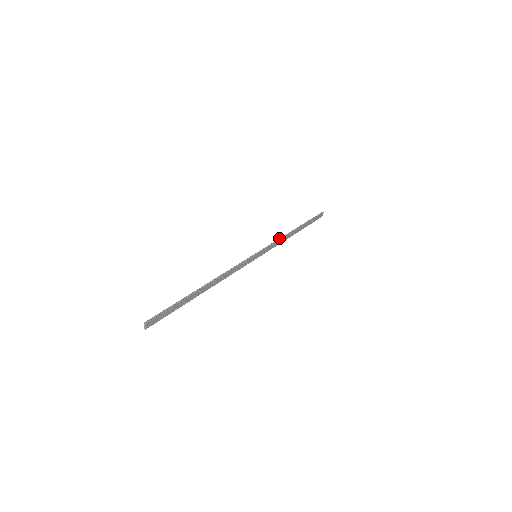
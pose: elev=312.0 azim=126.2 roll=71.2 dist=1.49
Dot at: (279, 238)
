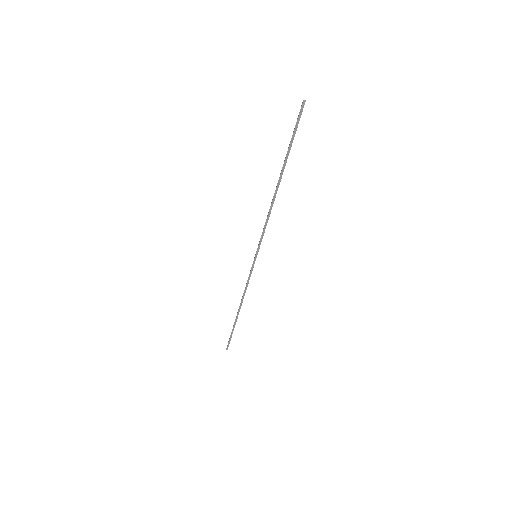
Dot at: occluded
